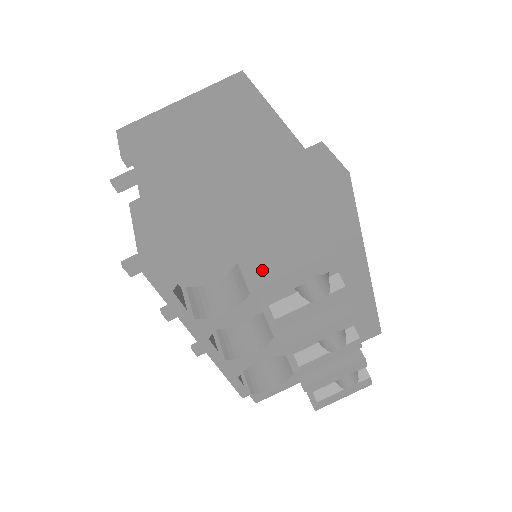
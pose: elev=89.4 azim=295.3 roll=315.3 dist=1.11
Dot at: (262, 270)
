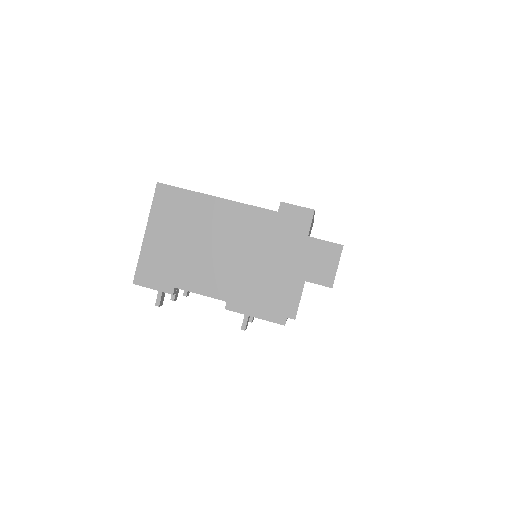
Dot at: (325, 277)
